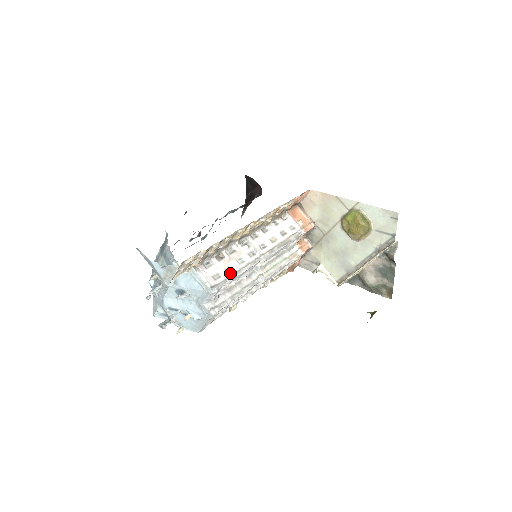
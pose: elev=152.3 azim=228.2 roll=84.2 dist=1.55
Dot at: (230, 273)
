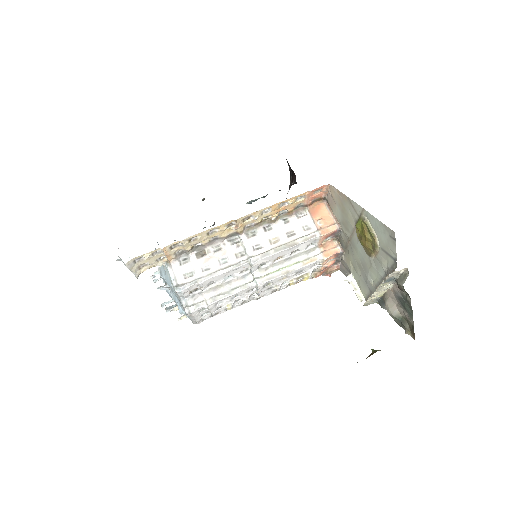
Dot at: (204, 273)
